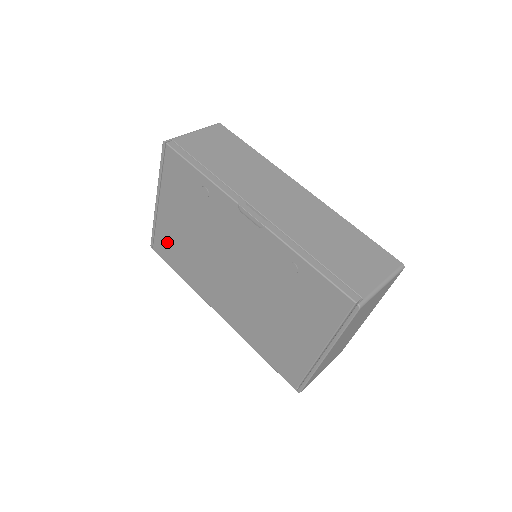
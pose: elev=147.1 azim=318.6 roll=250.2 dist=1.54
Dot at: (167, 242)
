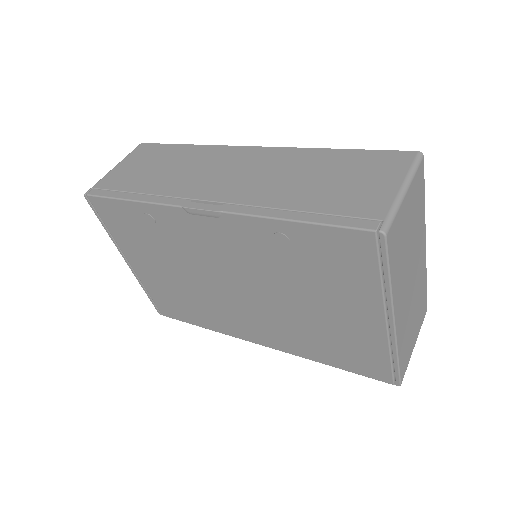
Dot at: (166, 299)
